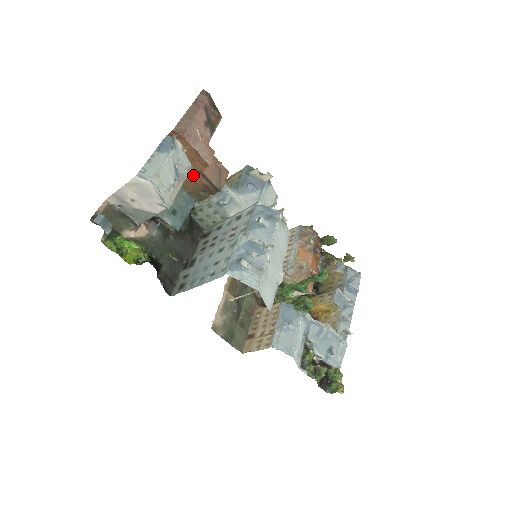
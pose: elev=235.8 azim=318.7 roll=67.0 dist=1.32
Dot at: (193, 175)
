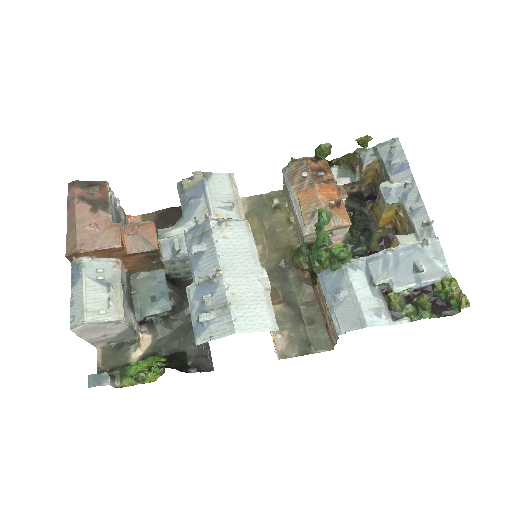
Dot at: (128, 261)
